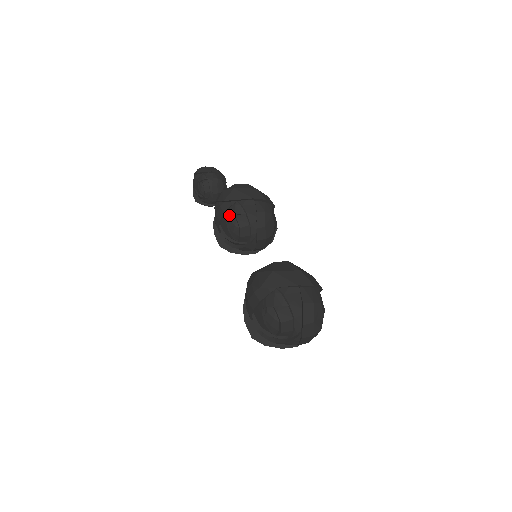
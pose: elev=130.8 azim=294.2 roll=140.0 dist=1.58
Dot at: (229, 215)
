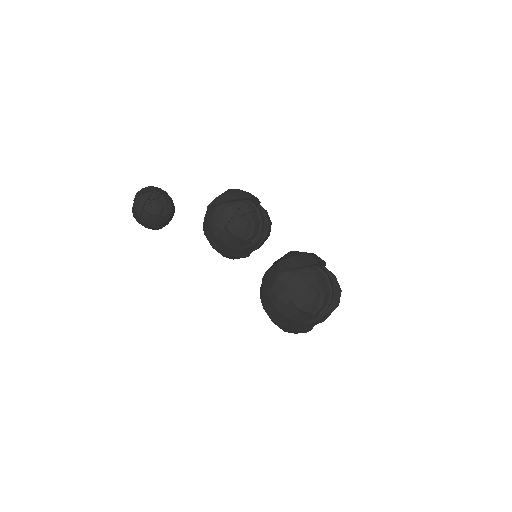
Dot at: (242, 213)
